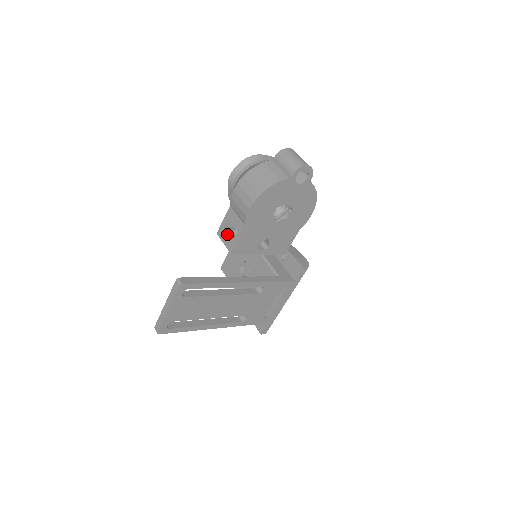
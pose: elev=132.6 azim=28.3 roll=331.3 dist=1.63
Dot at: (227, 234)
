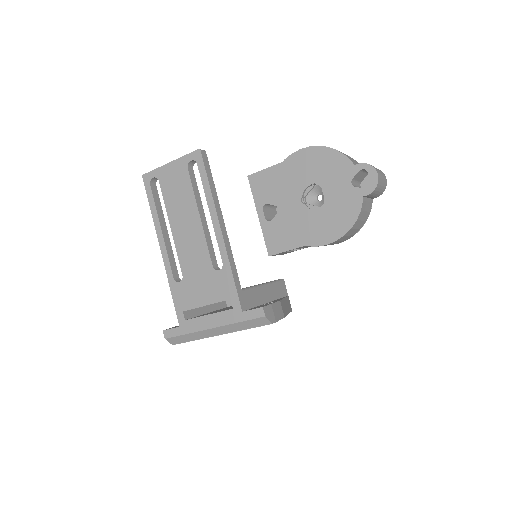
Dot at: occluded
